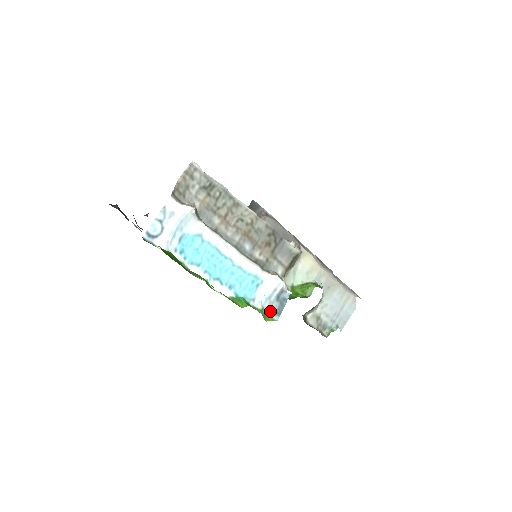
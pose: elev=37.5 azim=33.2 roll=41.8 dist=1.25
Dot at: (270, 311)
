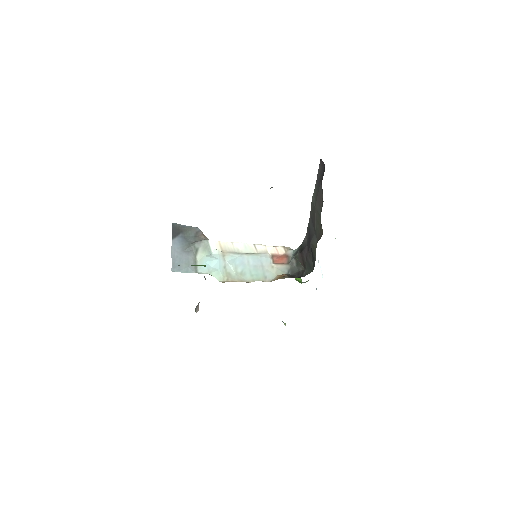
Dot at: occluded
